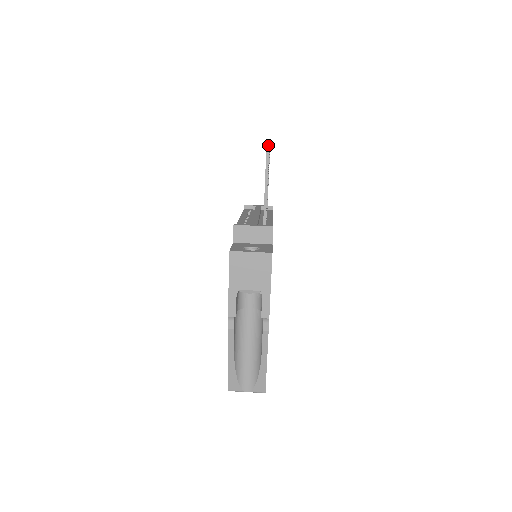
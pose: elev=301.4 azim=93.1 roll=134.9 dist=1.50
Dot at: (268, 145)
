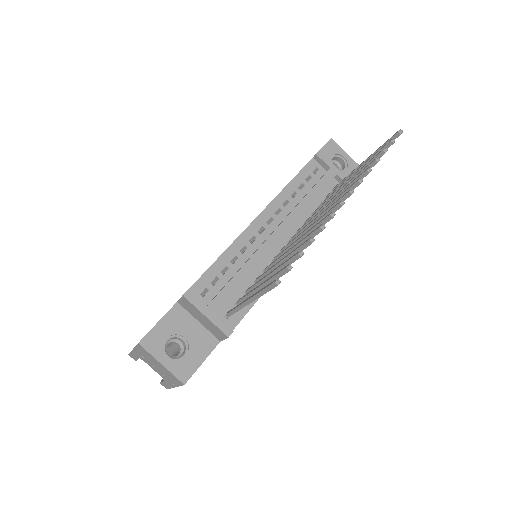
Dot at: (277, 283)
